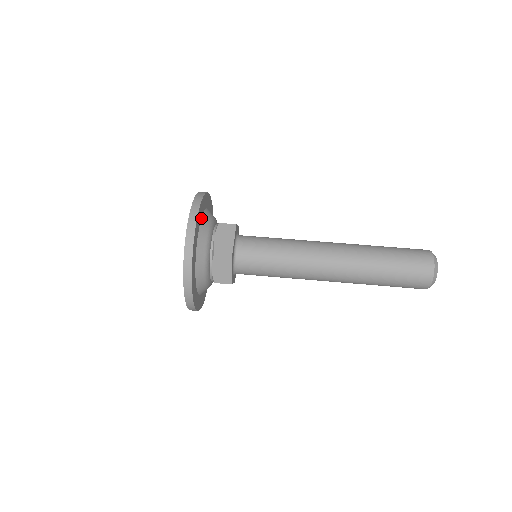
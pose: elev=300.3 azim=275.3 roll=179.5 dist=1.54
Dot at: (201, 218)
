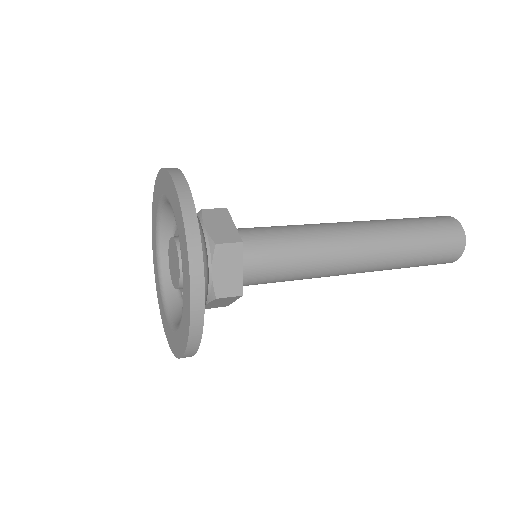
Dot at: occluded
